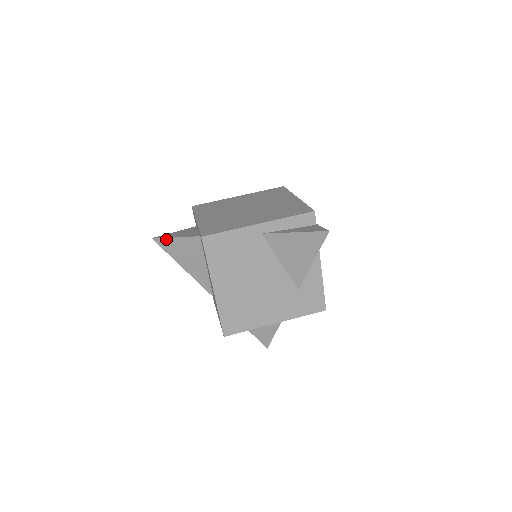
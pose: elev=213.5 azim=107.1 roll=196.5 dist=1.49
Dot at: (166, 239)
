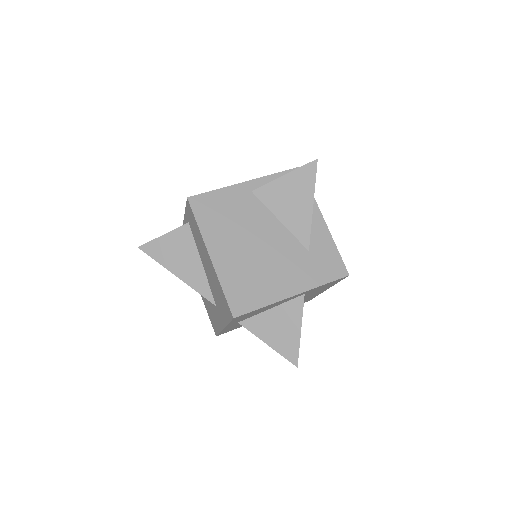
Dot at: (153, 242)
